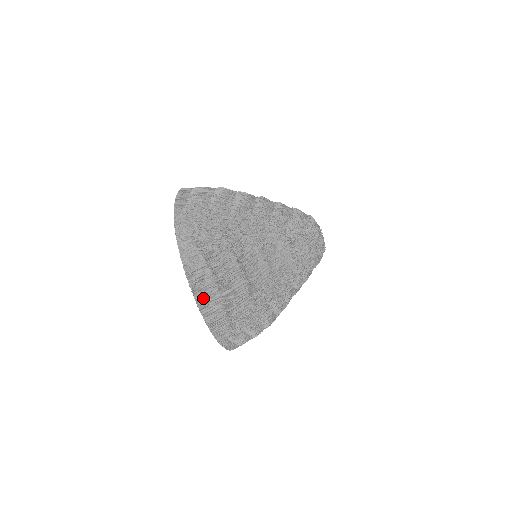
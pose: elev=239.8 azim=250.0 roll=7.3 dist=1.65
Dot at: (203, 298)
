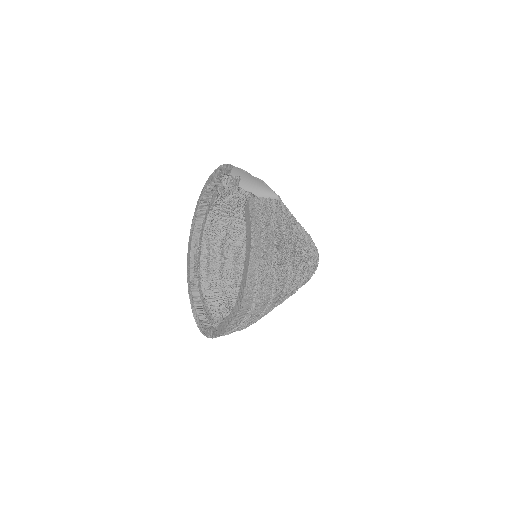
Dot at: occluded
